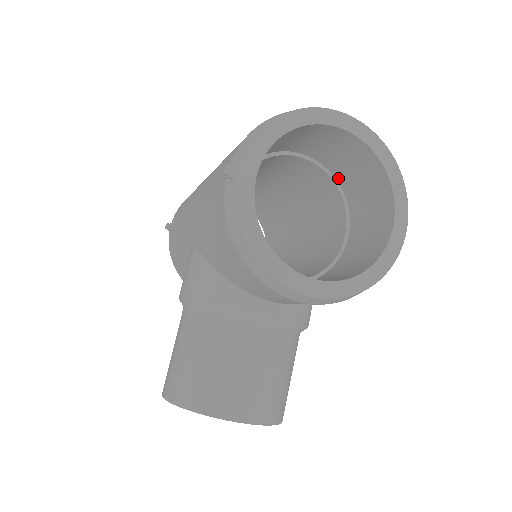
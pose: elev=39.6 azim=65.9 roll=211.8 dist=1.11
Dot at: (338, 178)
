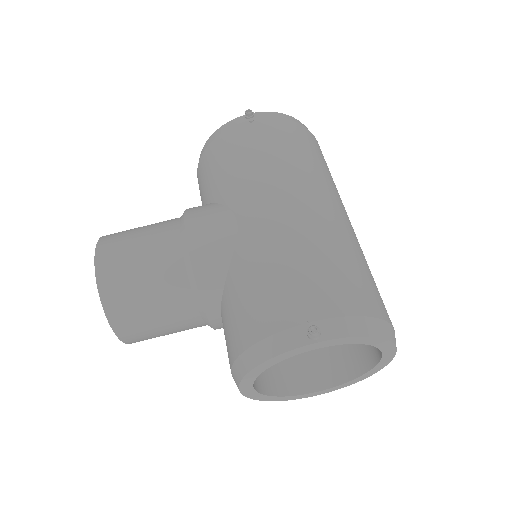
Dot at: occluded
